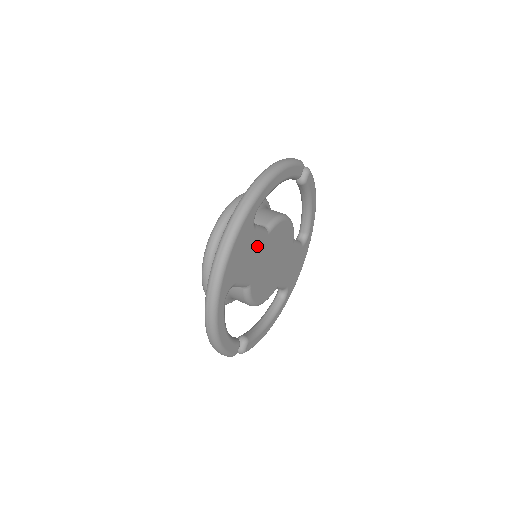
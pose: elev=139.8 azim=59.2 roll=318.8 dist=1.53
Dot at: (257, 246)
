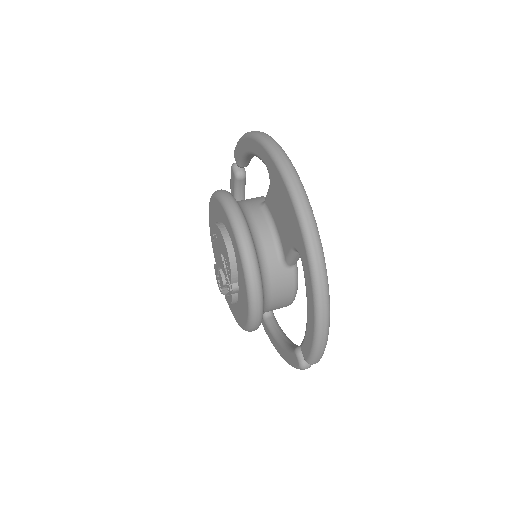
Dot at: occluded
